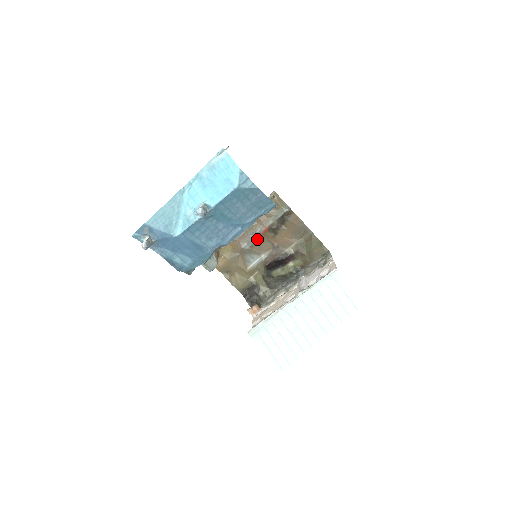
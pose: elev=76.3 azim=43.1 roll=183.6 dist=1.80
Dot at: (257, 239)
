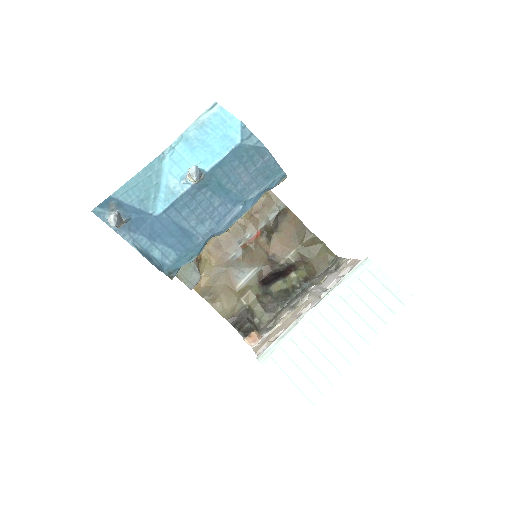
Dot at: (247, 247)
